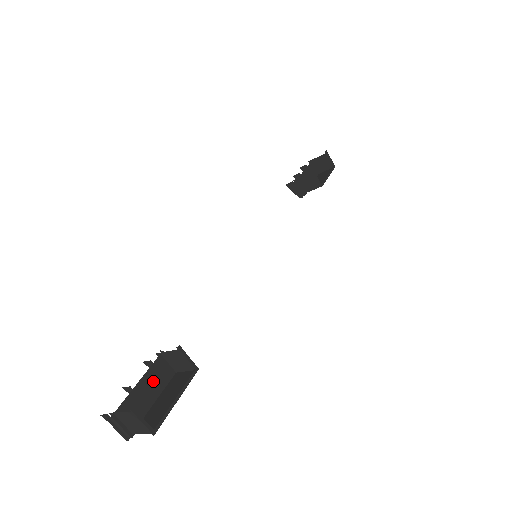
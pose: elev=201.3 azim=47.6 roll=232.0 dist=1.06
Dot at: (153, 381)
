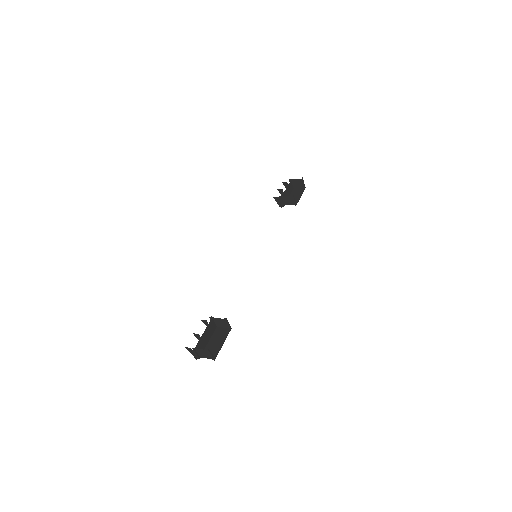
Dot at: (208, 332)
